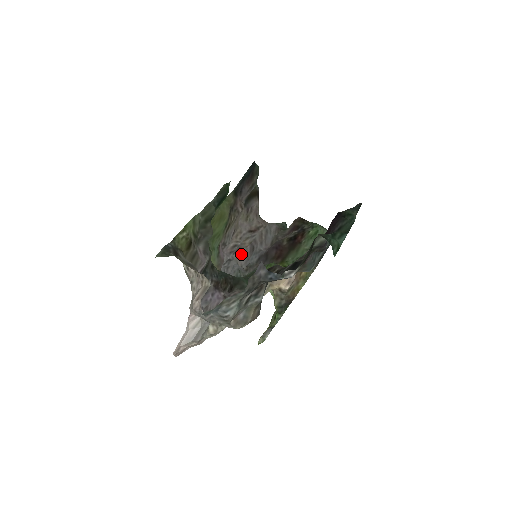
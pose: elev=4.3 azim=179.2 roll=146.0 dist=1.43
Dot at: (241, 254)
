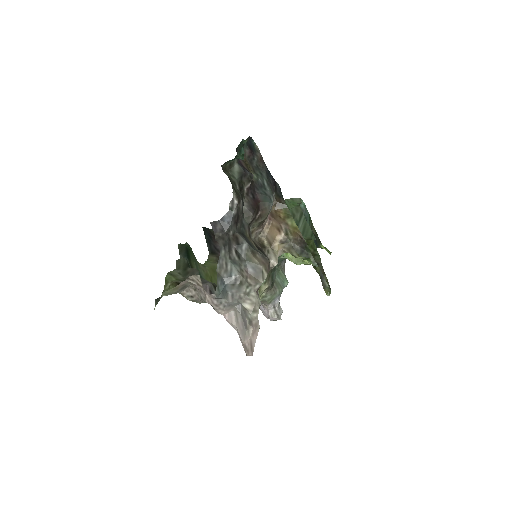
Dot at: occluded
